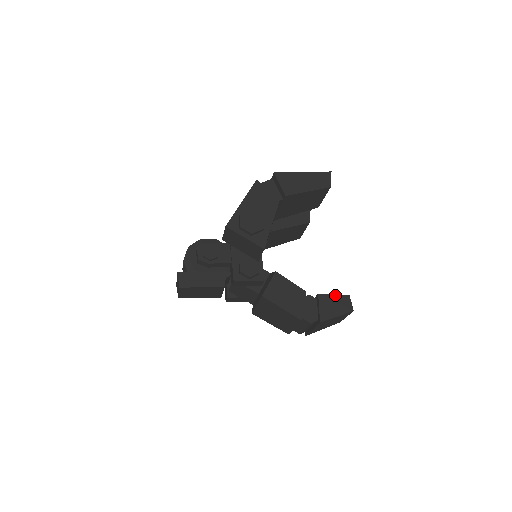
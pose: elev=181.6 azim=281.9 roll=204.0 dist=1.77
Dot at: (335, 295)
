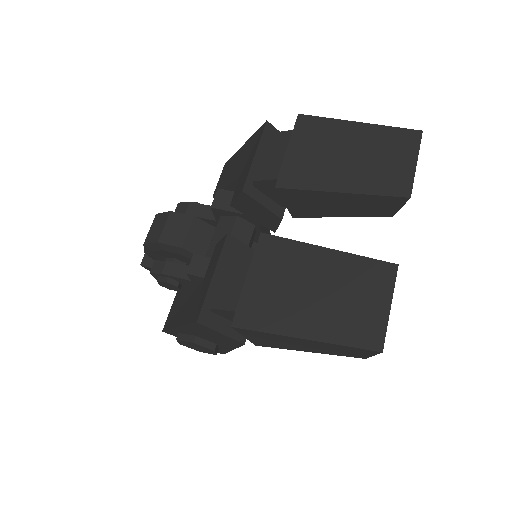
Dot at: occluded
